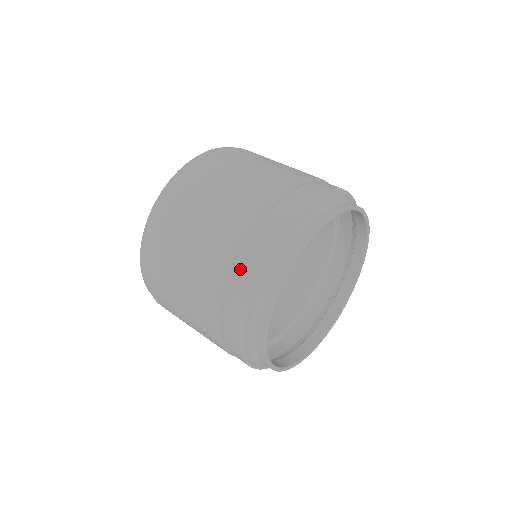
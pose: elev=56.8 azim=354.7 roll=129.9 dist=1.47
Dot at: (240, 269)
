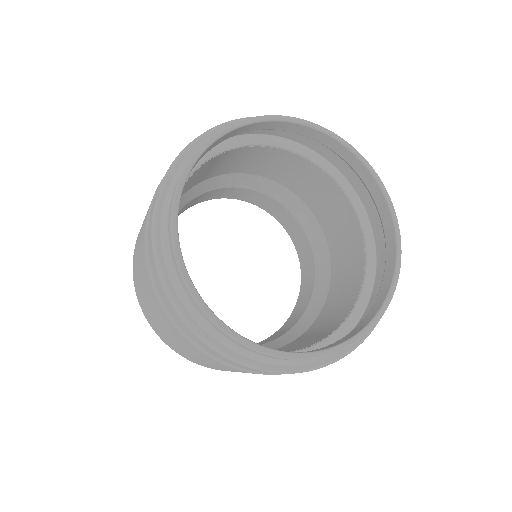
Dot at: occluded
